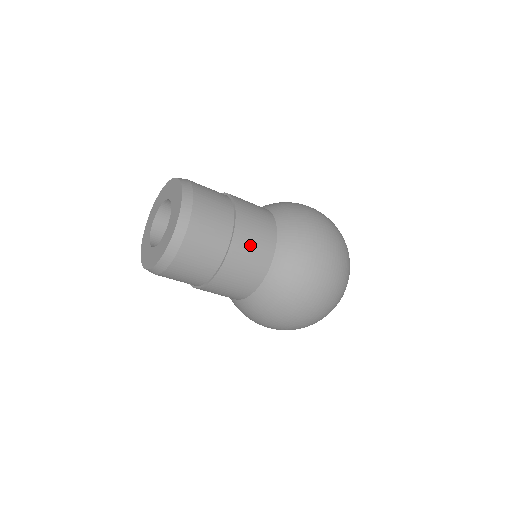
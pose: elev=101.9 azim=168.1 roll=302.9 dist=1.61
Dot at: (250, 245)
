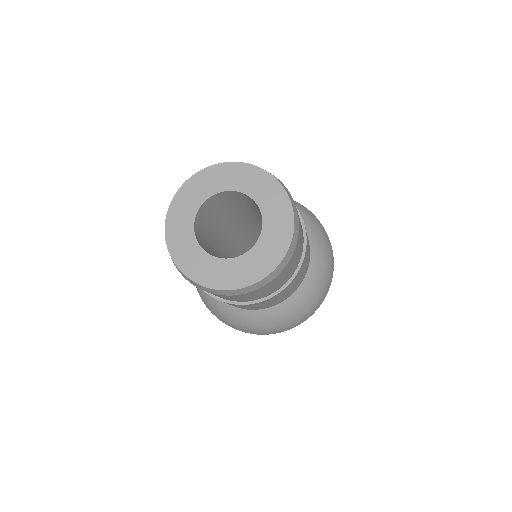
Dot at: occluded
